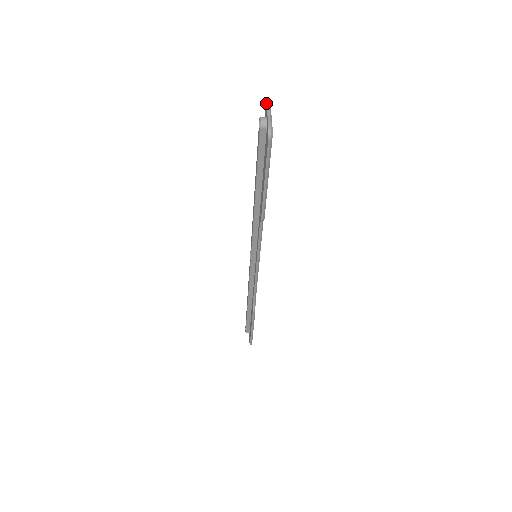
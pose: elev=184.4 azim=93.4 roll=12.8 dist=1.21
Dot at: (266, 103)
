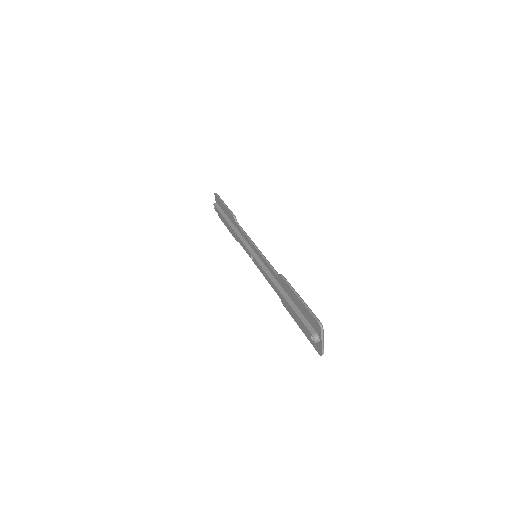
Dot at: (321, 332)
